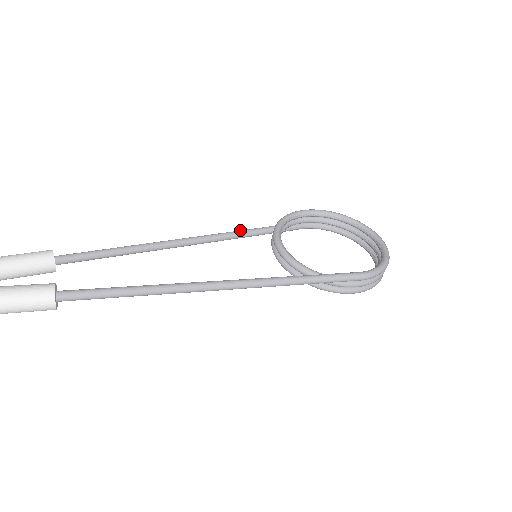
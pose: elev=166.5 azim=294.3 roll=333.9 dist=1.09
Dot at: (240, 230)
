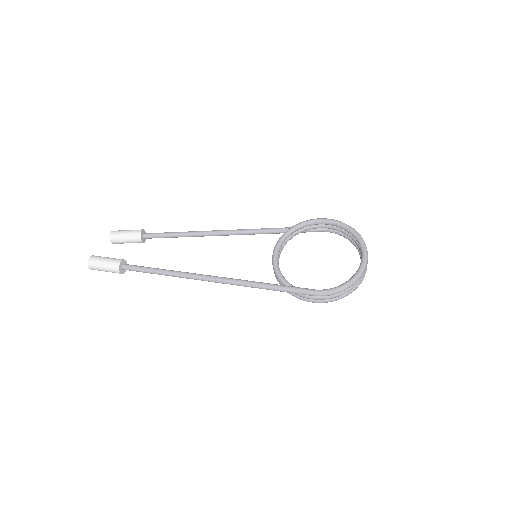
Dot at: (265, 228)
